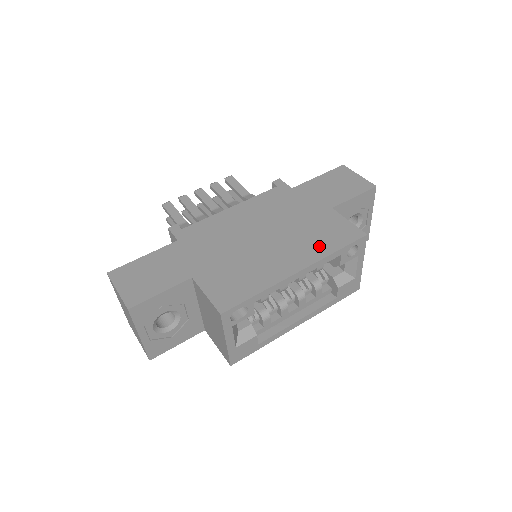
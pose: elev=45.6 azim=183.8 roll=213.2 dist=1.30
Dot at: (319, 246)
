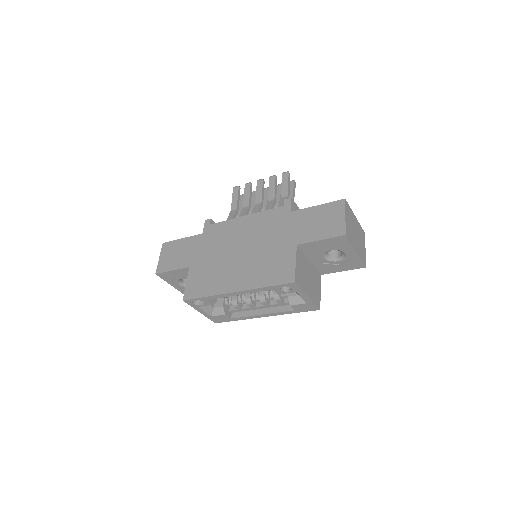
Dot at: (260, 277)
